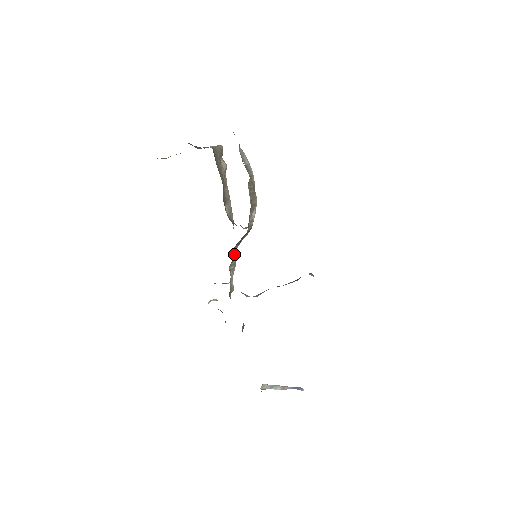
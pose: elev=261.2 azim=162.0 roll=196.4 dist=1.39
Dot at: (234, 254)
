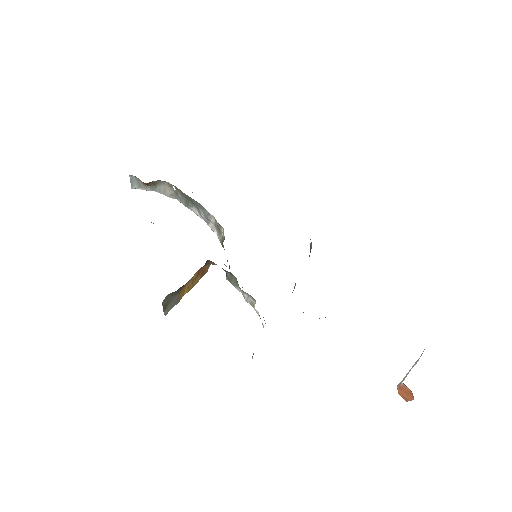
Dot at: (233, 277)
